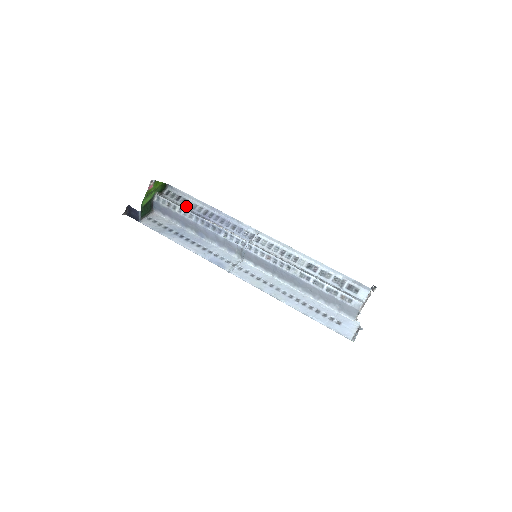
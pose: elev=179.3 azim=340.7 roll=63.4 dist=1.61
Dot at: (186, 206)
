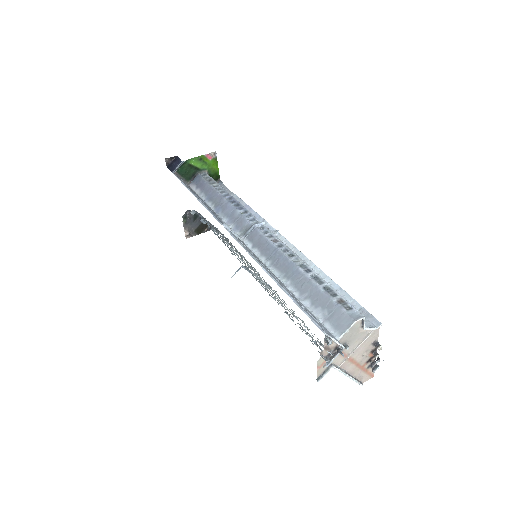
Dot at: occluded
